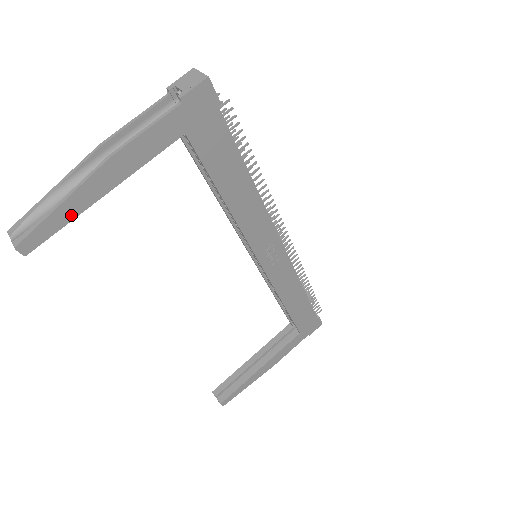
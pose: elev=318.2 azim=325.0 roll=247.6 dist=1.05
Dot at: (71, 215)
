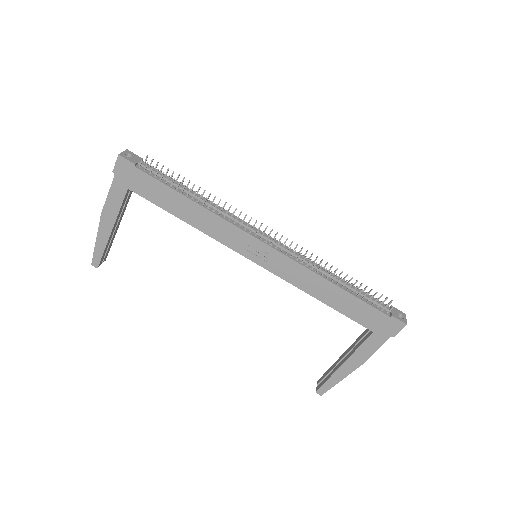
Dot at: (103, 245)
